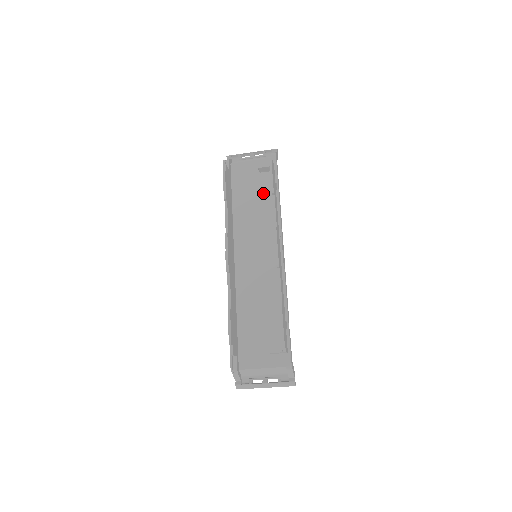
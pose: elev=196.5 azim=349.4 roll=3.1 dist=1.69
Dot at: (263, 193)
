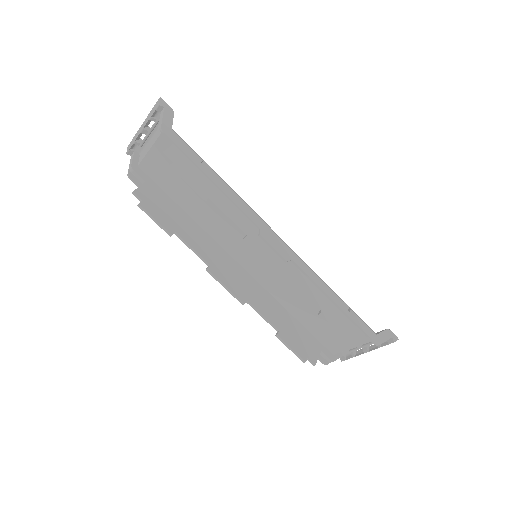
Dot at: occluded
